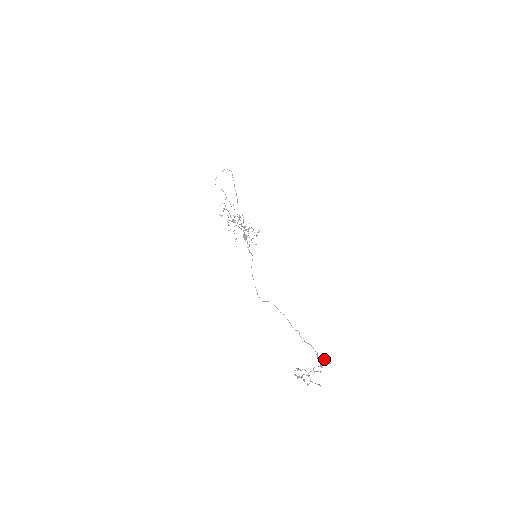
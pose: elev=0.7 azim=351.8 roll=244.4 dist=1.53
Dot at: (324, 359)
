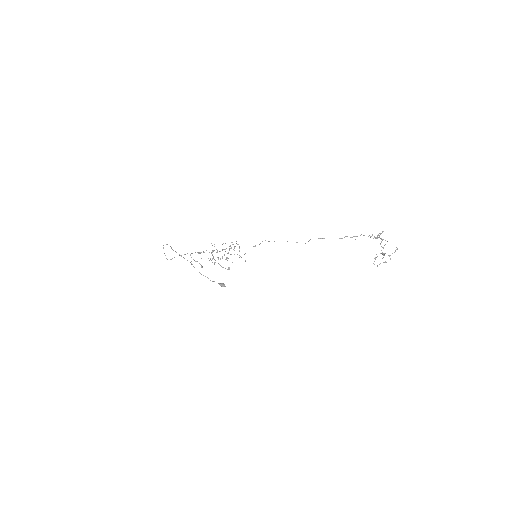
Dot at: (377, 236)
